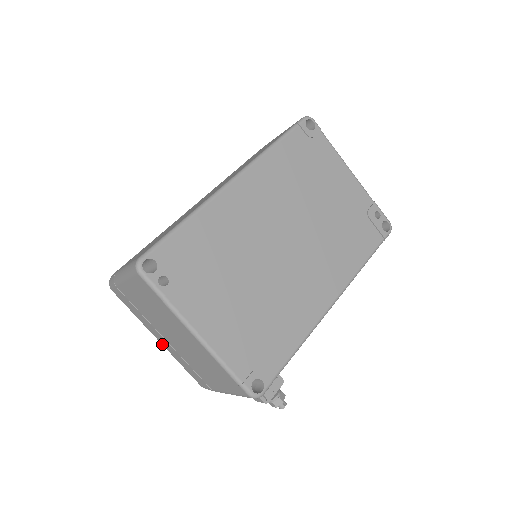
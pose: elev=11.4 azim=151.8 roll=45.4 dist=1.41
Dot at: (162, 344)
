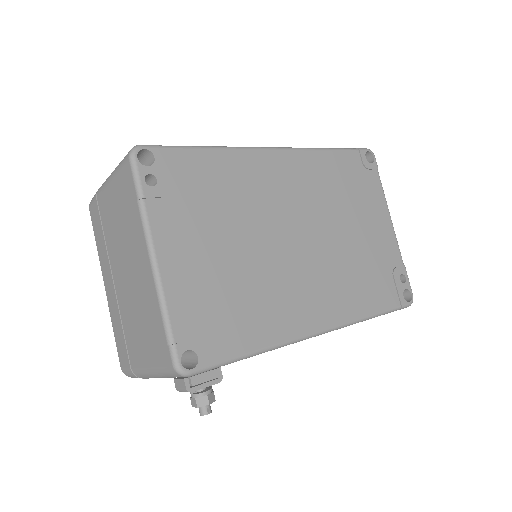
Dot at: (106, 293)
